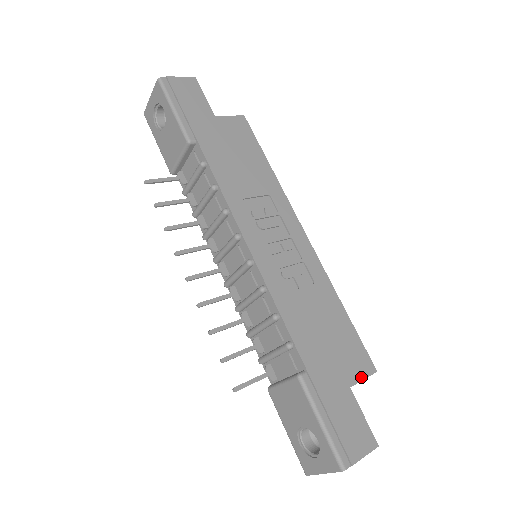
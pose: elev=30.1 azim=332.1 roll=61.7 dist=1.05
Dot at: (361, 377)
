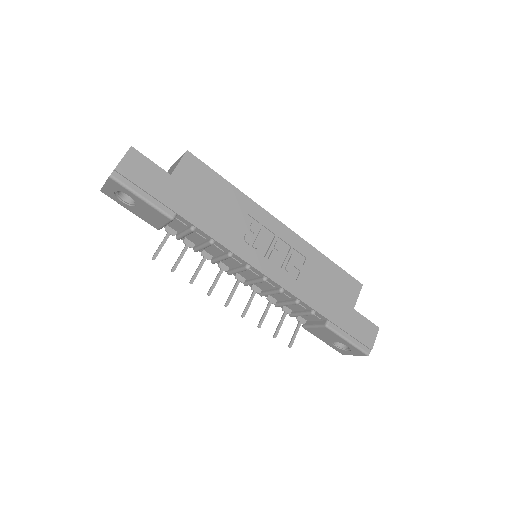
Dot at: (356, 297)
